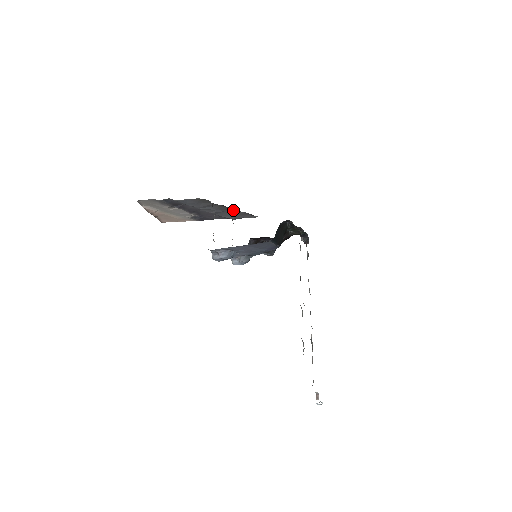
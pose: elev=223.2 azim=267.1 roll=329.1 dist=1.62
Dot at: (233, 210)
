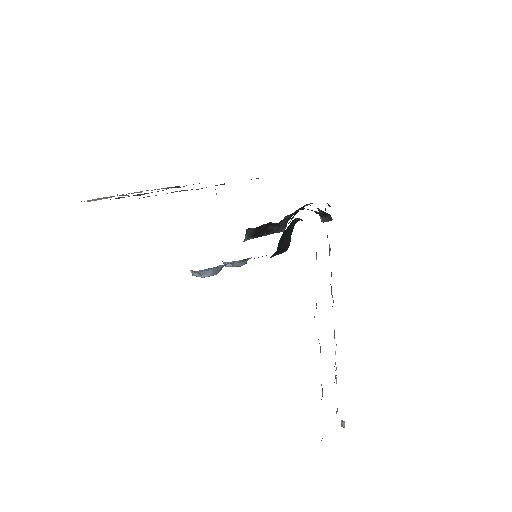
Dot at: (221, 184)
